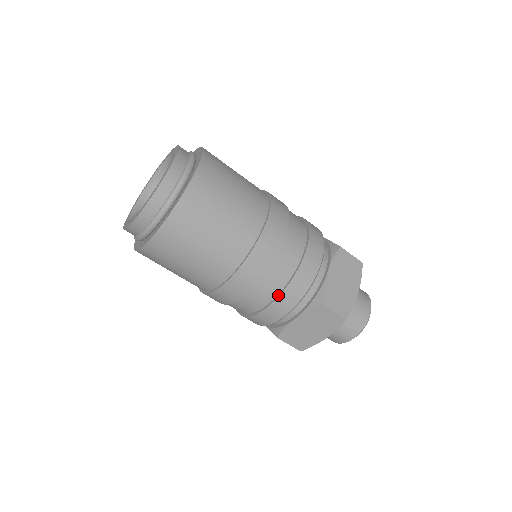
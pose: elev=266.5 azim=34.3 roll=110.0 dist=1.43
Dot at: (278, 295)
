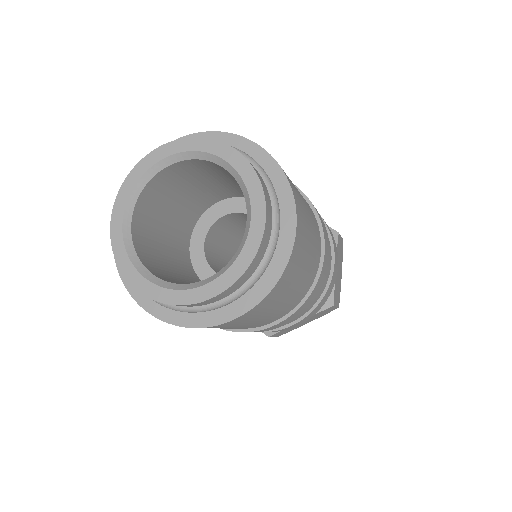
Dot at: (332, 245)
